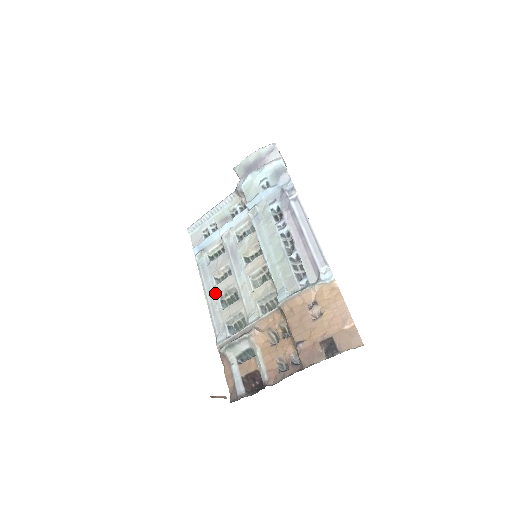
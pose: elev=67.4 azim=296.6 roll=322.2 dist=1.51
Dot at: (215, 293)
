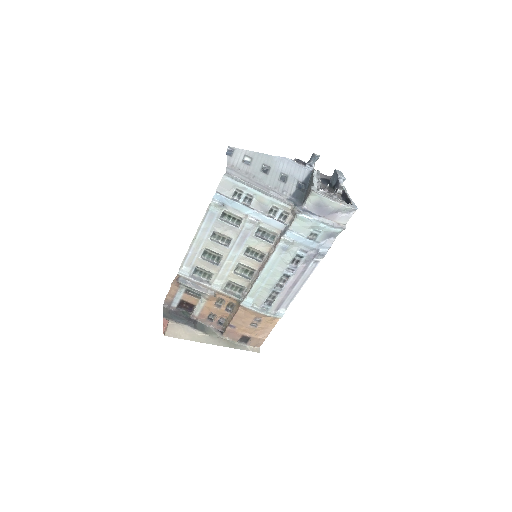
Dot at: (205, 243)
